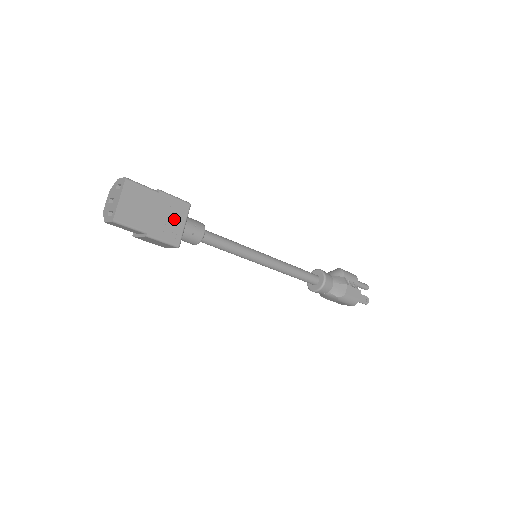
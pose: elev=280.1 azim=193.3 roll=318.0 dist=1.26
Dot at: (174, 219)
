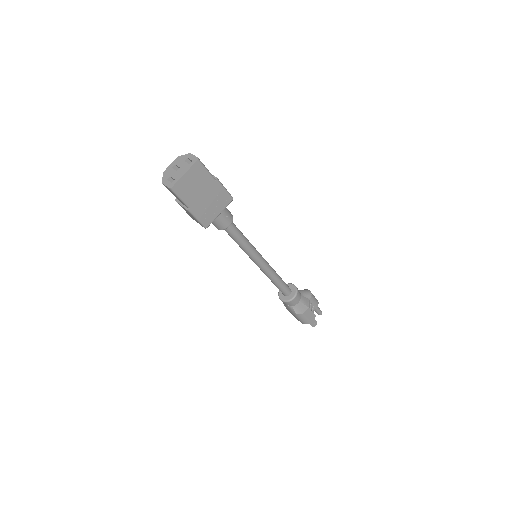
Dot at: (215, 206)
